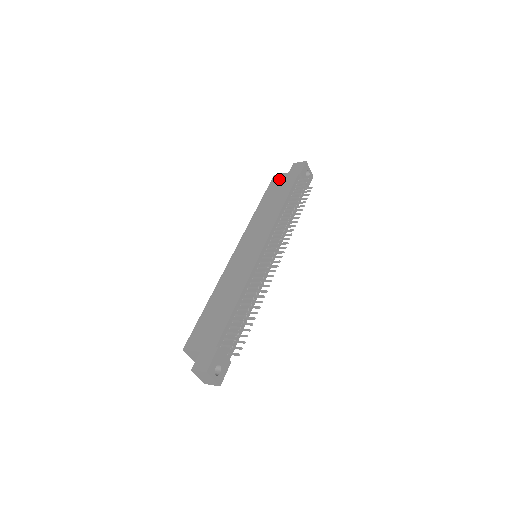
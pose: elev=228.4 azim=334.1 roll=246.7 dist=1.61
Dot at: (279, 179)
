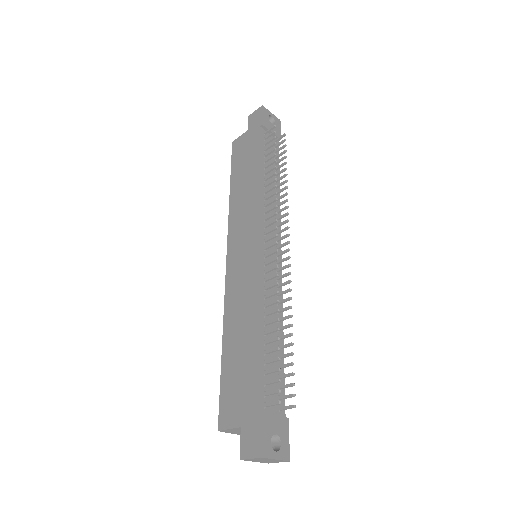
Dot at: (240, 144)
